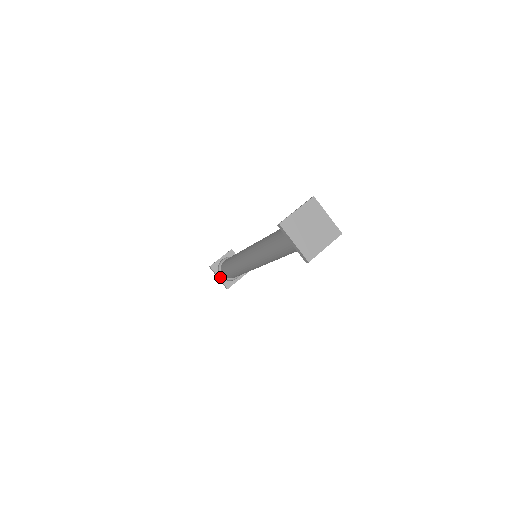
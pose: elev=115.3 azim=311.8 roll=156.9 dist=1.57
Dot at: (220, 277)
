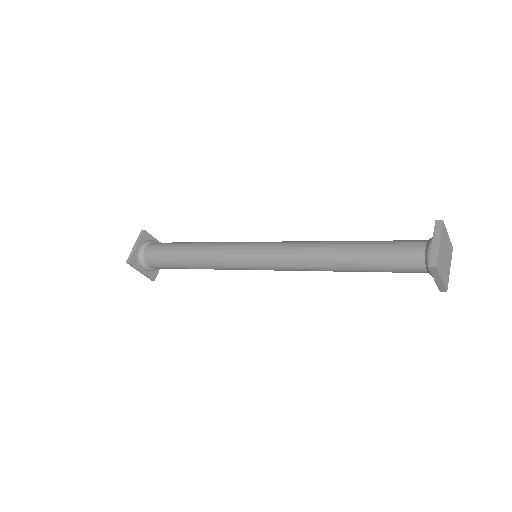
Dot at: (143, 270)
